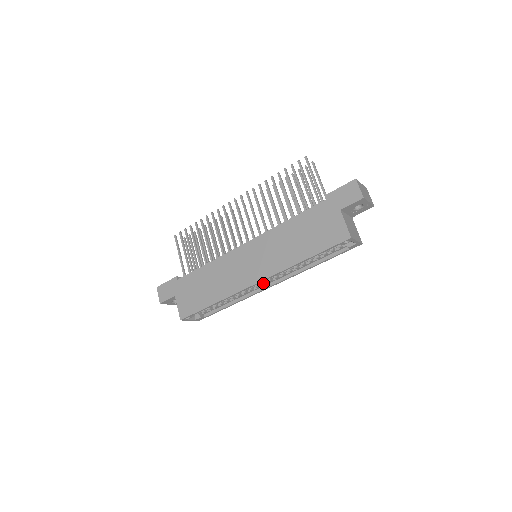
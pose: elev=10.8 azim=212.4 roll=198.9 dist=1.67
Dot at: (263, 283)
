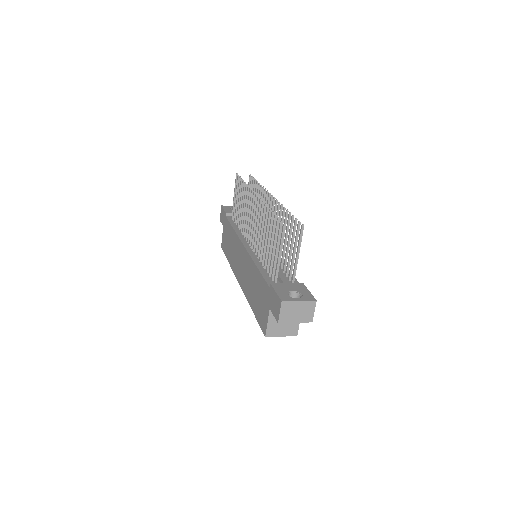
Dot at: occluded
